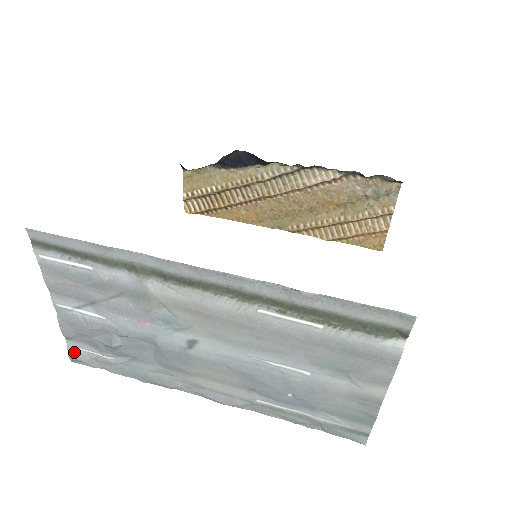
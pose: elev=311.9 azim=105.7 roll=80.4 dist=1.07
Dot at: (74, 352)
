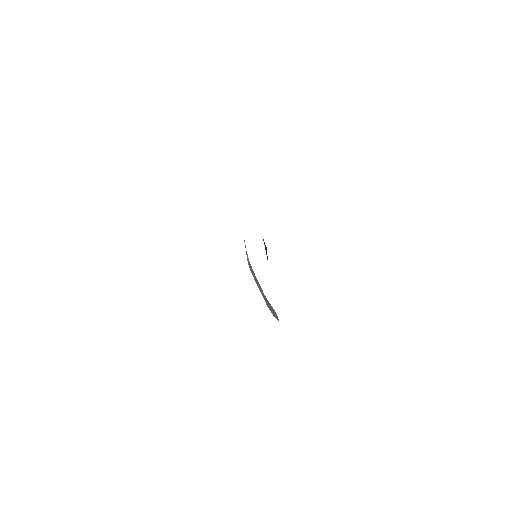
Dot at: occluded
